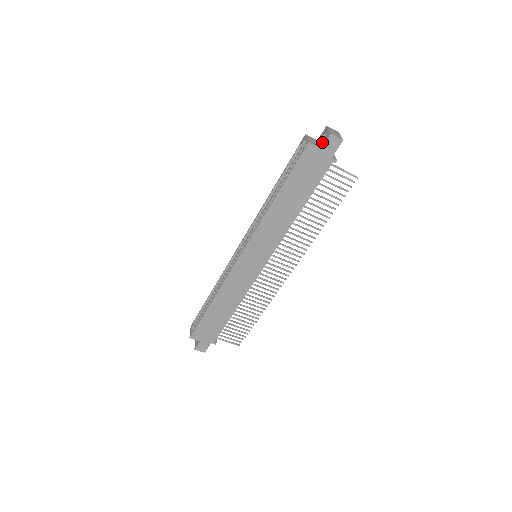
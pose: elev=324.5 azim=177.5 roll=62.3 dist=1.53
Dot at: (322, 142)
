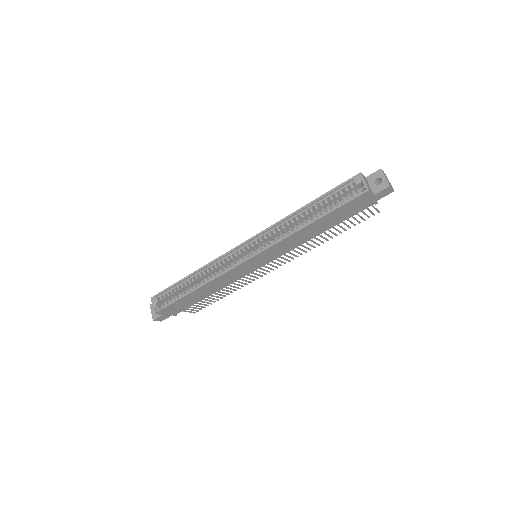
Dot at: (376, 188)
